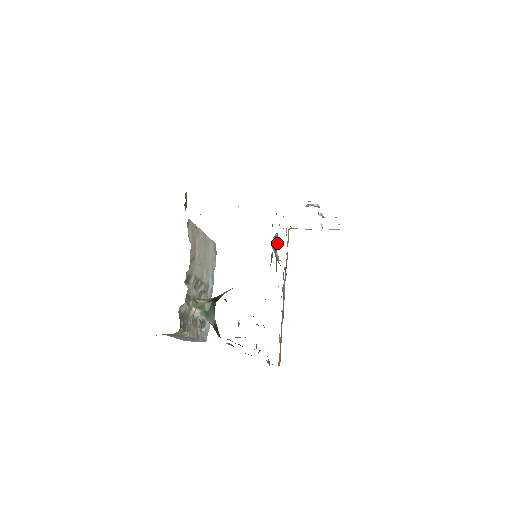
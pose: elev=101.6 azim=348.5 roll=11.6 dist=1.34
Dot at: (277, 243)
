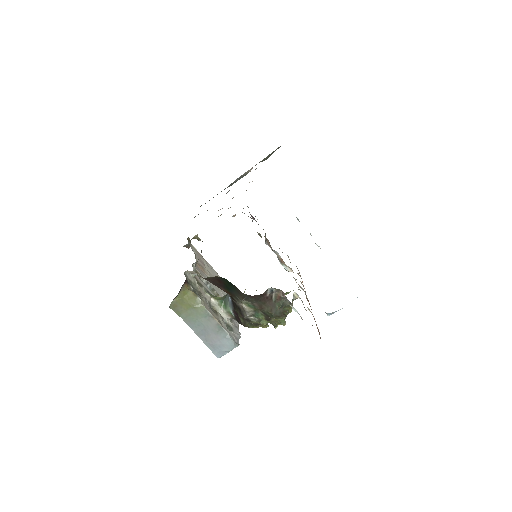
Dot at: occluded
